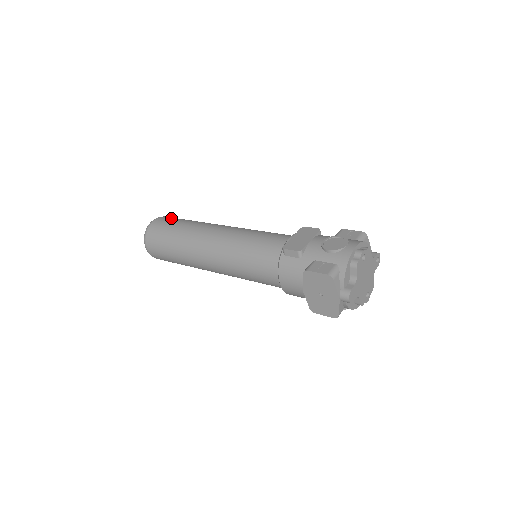
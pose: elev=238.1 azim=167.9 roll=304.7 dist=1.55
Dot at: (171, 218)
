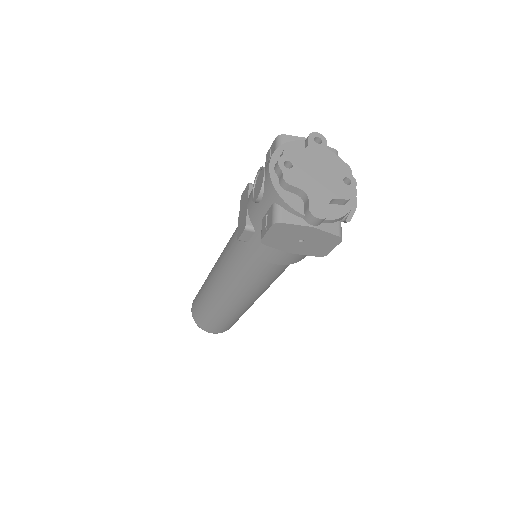
Dot at: occluded
